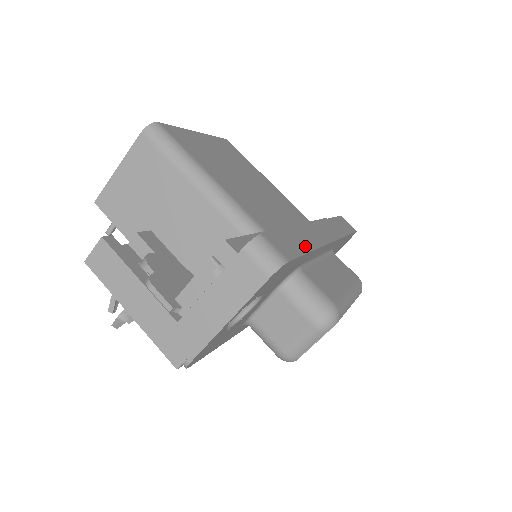
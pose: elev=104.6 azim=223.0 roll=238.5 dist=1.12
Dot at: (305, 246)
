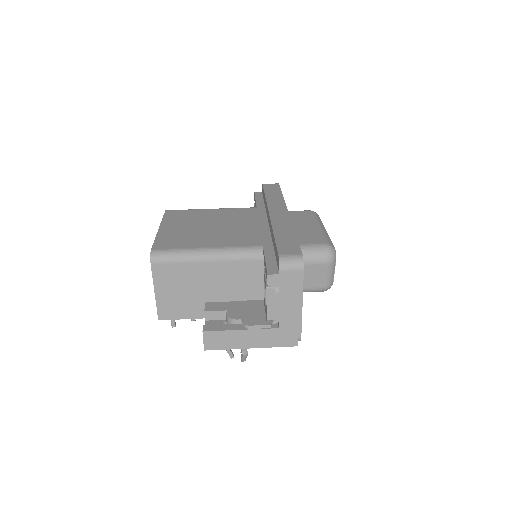
Dot at: (291, 235)
